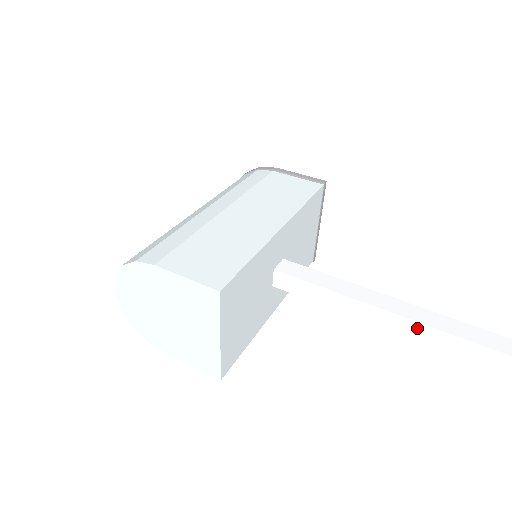
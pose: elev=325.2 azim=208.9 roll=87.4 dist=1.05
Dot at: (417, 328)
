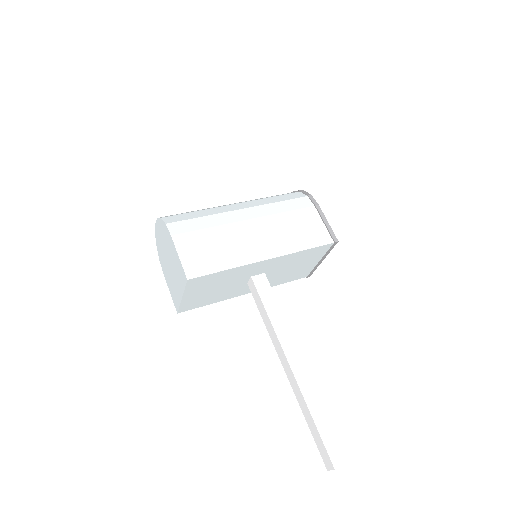
Dot at: (292, 376)
